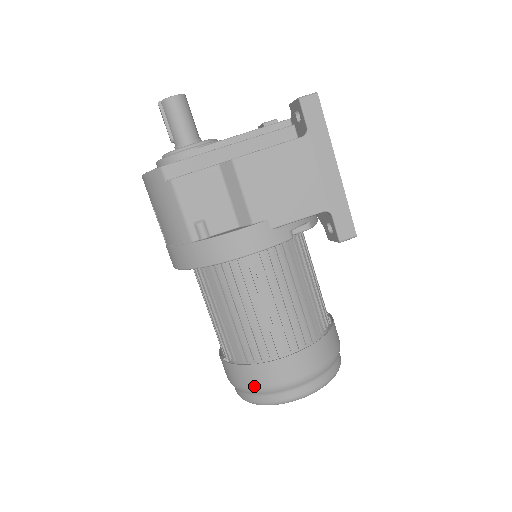
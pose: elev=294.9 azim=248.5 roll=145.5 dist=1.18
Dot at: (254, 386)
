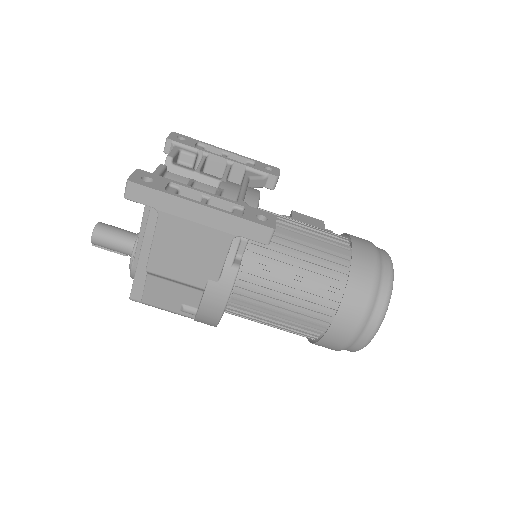
Dot at: (335, 350)
